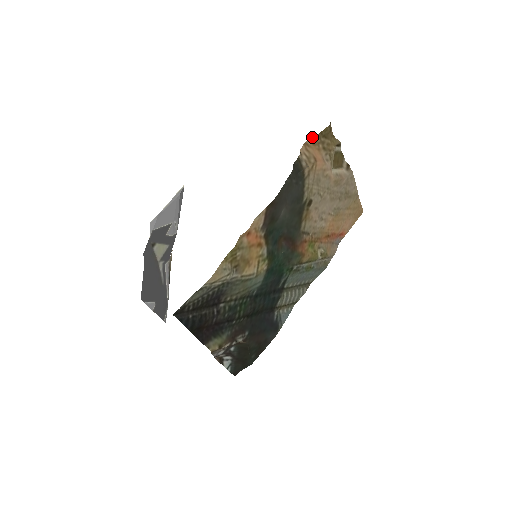
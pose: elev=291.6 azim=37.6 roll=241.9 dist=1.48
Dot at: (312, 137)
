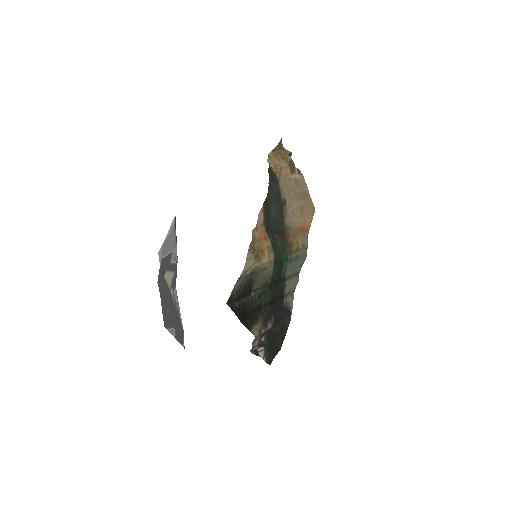
Dot at: (272, 150)
